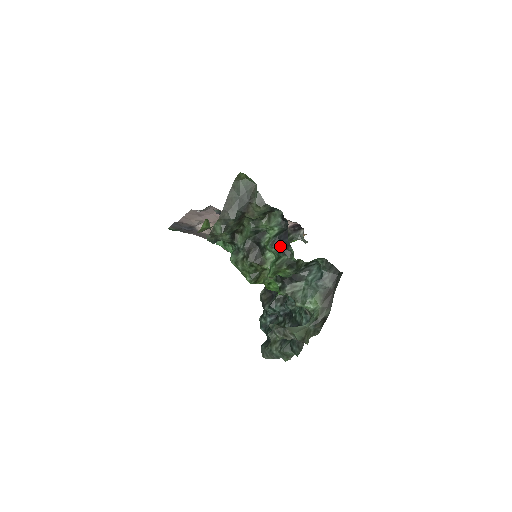
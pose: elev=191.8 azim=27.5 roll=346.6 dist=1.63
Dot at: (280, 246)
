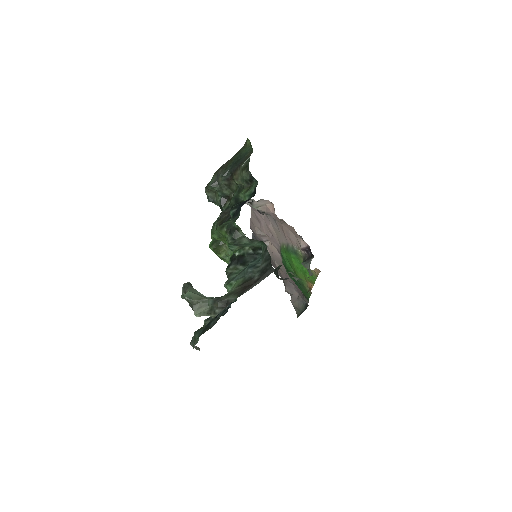
Dot at: (236, 211)
